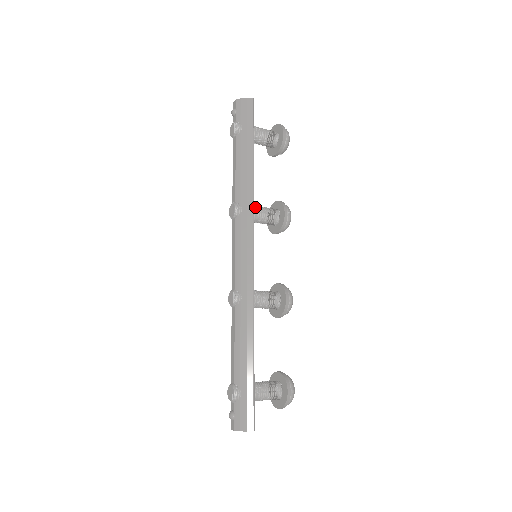
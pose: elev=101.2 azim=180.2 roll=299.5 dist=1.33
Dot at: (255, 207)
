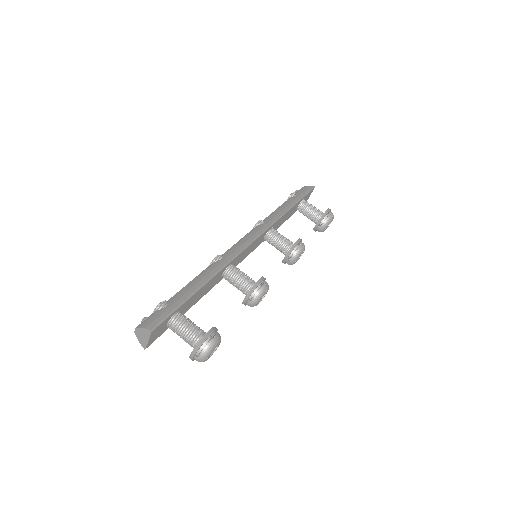
Dot at: (276, 230)
